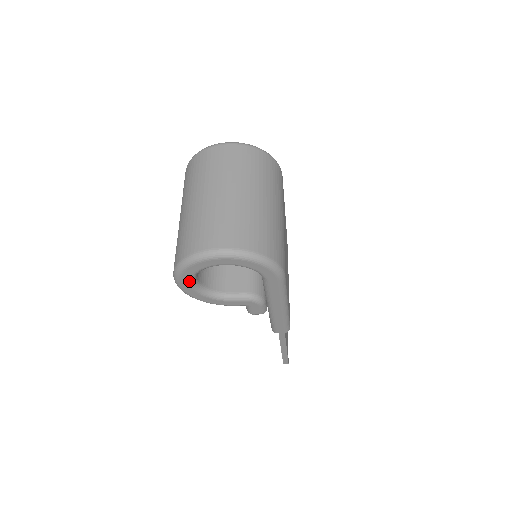
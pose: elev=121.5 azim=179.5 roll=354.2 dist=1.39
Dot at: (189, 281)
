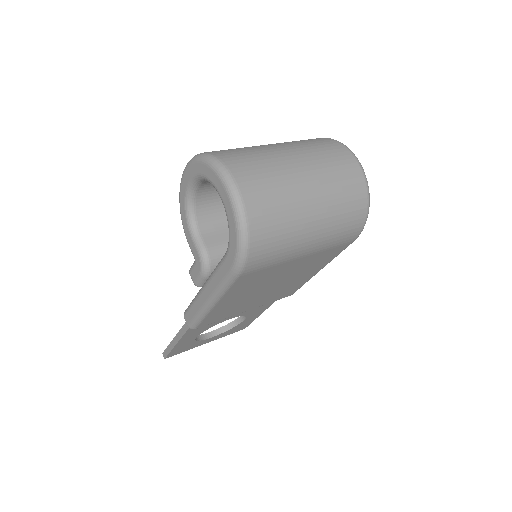
Dot at: (192, 177)
